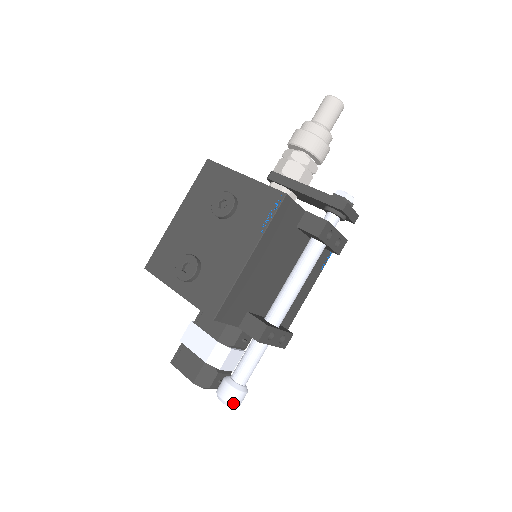
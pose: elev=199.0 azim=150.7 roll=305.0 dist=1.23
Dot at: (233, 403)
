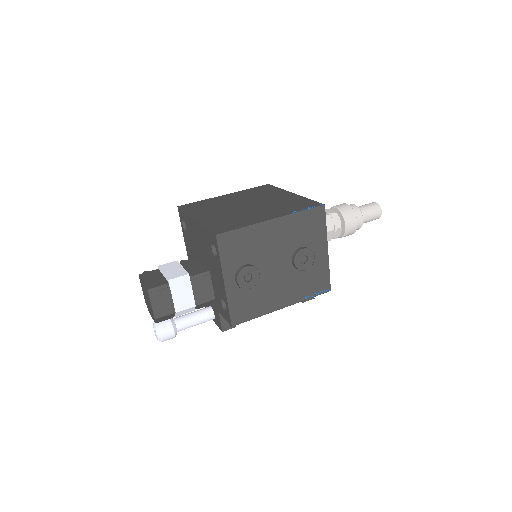
Dot at: occluded
